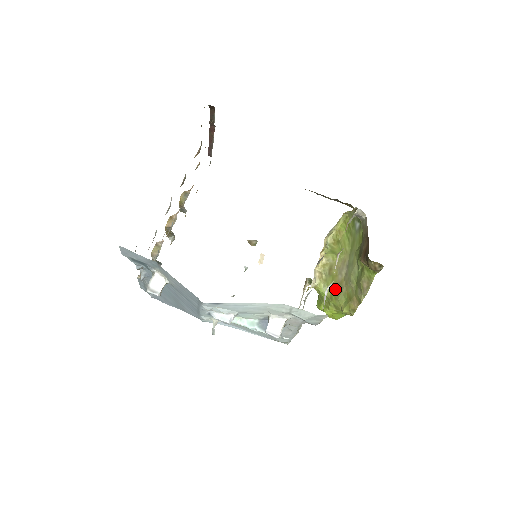
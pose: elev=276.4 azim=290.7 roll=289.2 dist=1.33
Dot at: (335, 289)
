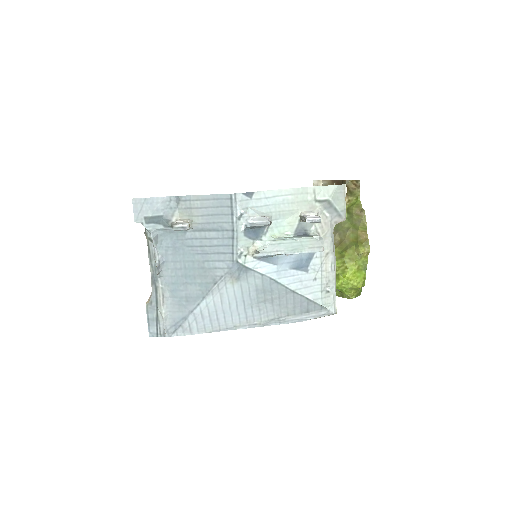
Dot at: (340, 249)
